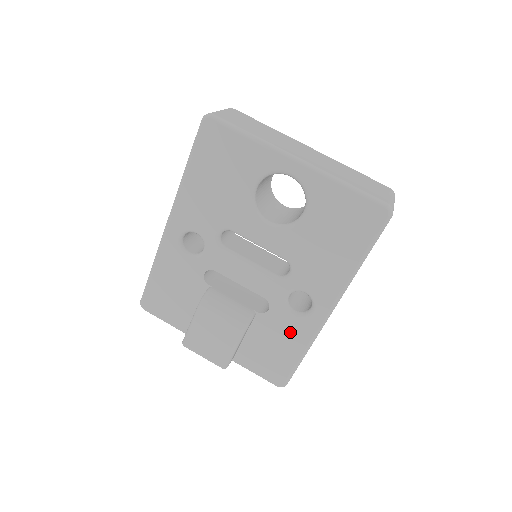
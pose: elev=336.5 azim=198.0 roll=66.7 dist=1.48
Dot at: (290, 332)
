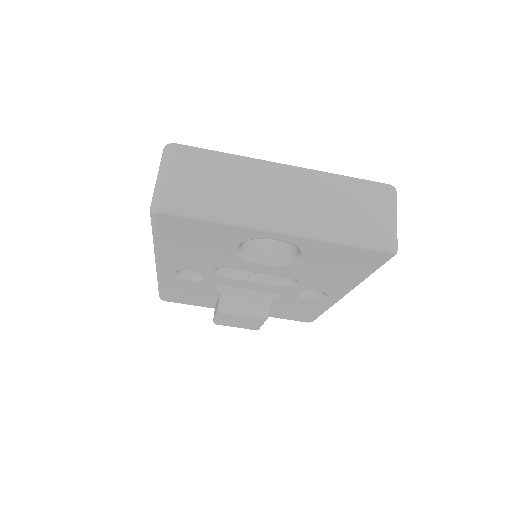
Dot at: (309, 305)
